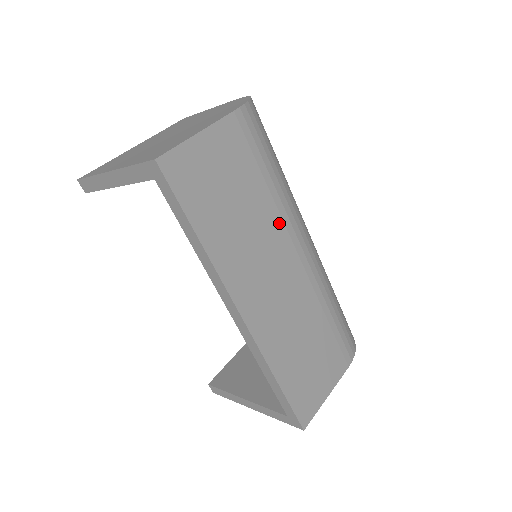
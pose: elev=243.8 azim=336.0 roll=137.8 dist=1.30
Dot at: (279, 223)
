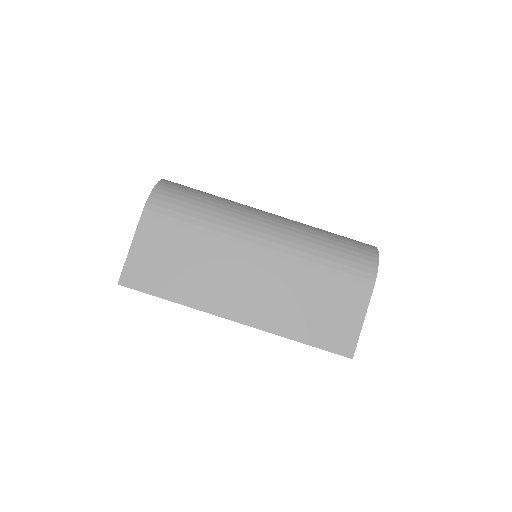
Dot at: (223, 245)
